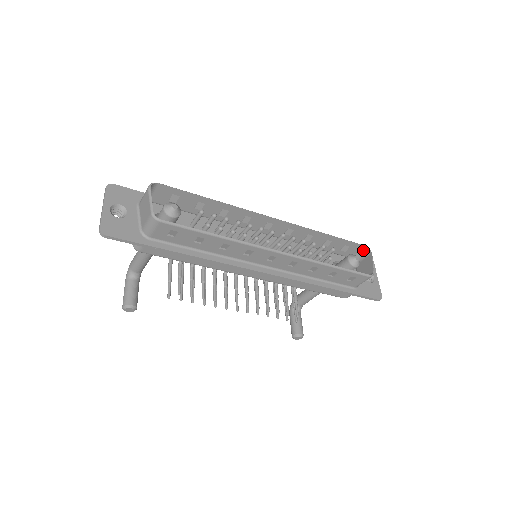
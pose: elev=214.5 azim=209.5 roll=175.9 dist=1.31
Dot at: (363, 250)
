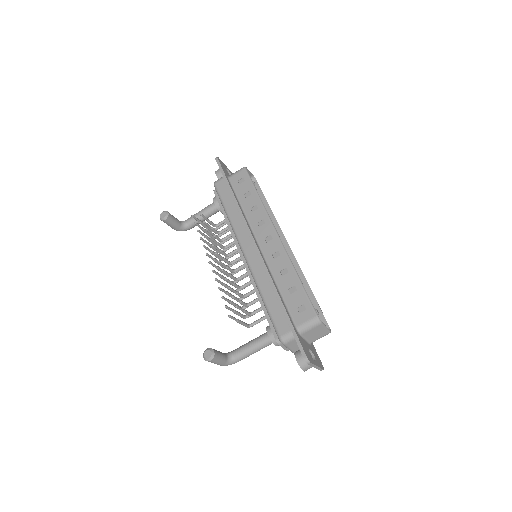
Dot at: occluded
